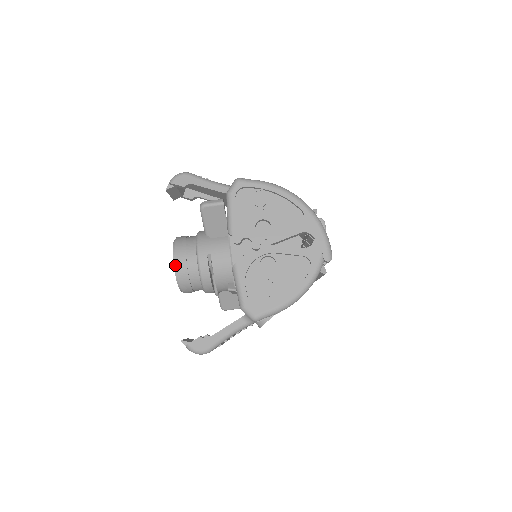
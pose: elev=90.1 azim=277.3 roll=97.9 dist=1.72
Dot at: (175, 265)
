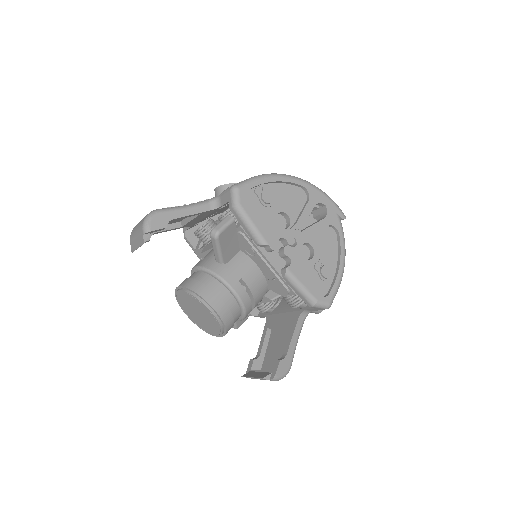
Dot at: (214, 313)
